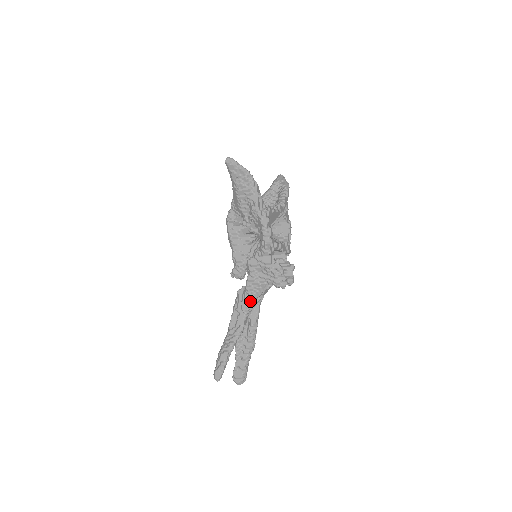
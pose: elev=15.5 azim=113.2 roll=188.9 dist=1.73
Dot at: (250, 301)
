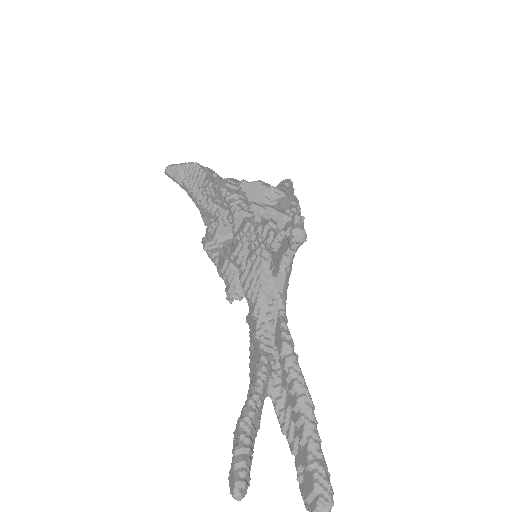
Dot at: (258, 311)
